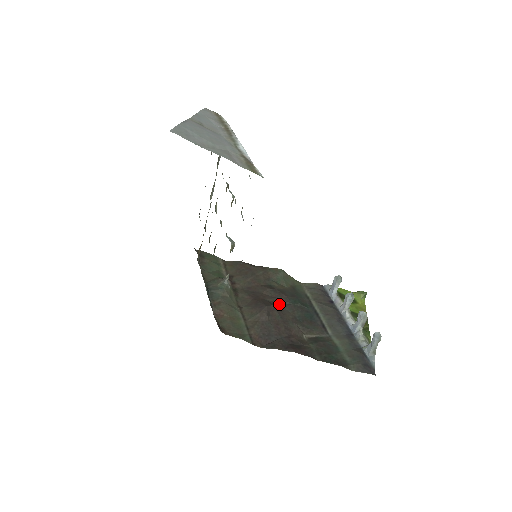
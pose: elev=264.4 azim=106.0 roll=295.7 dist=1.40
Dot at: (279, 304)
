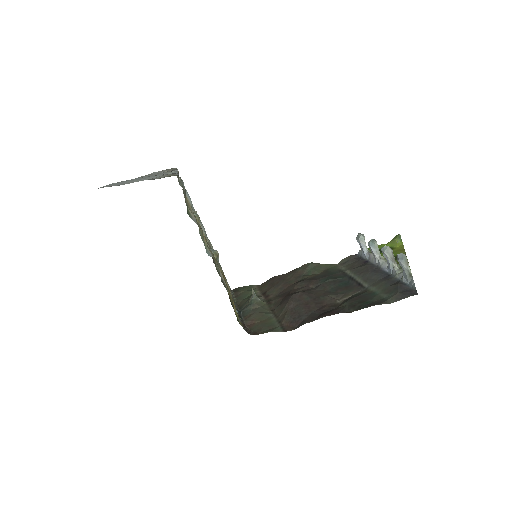
Dot at: (310, 289)
